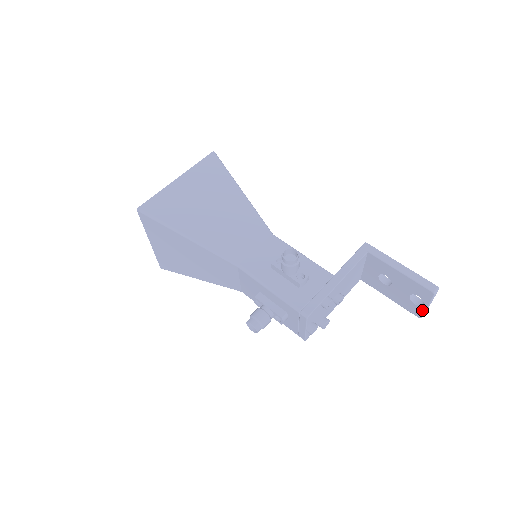
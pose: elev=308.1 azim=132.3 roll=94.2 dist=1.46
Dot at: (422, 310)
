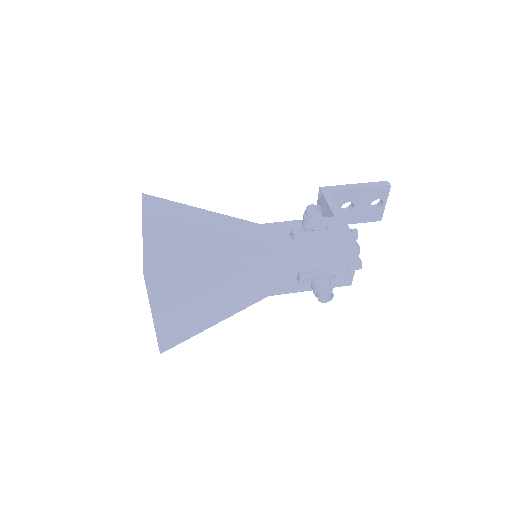
Dot at: (382, 210)
